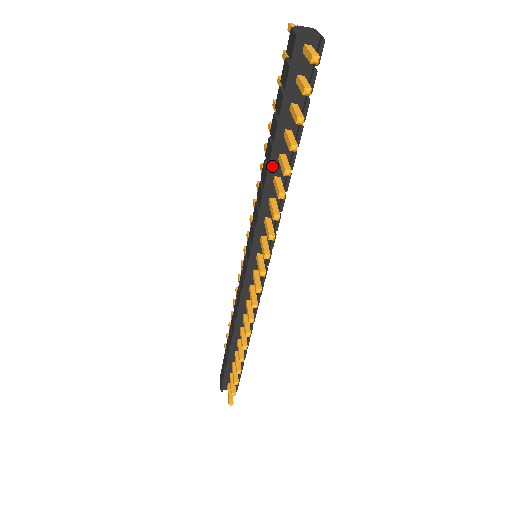
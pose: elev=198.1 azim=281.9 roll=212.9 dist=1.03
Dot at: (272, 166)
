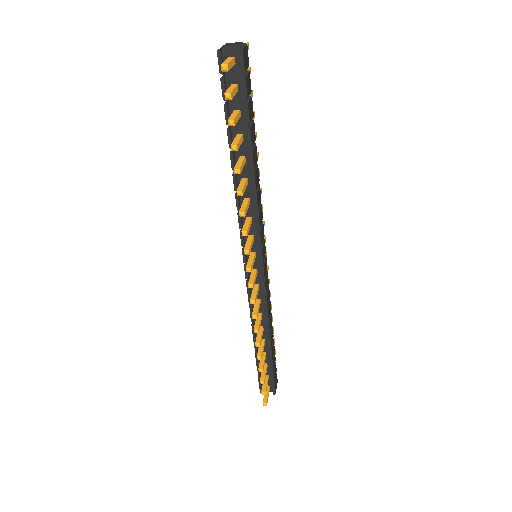
Dot at: occluded
